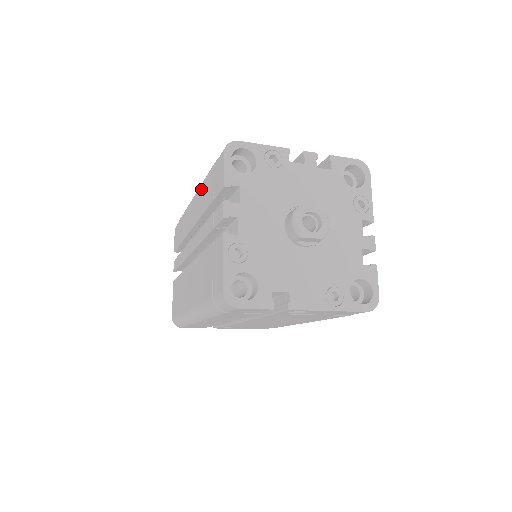
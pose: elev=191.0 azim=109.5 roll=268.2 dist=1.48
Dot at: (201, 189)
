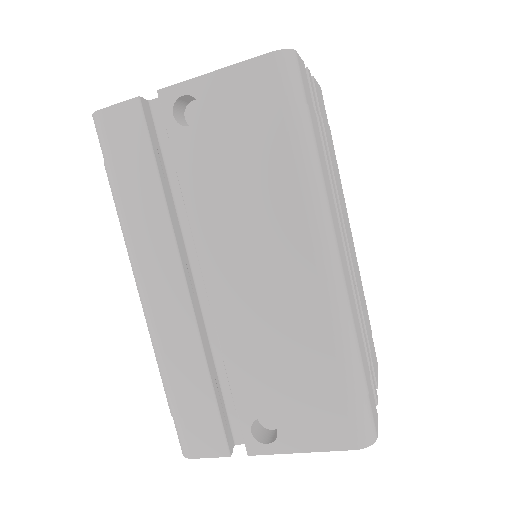
Dot at: occluded
